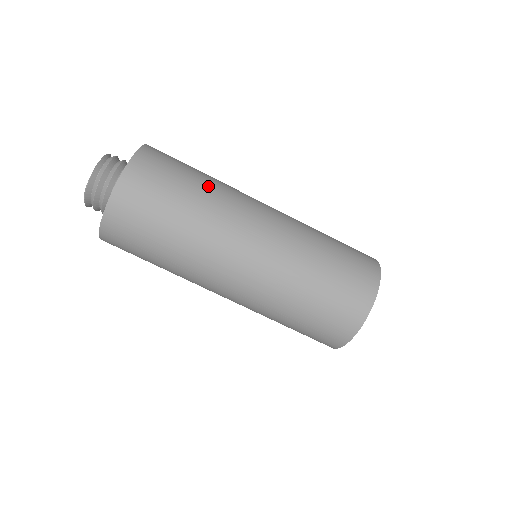
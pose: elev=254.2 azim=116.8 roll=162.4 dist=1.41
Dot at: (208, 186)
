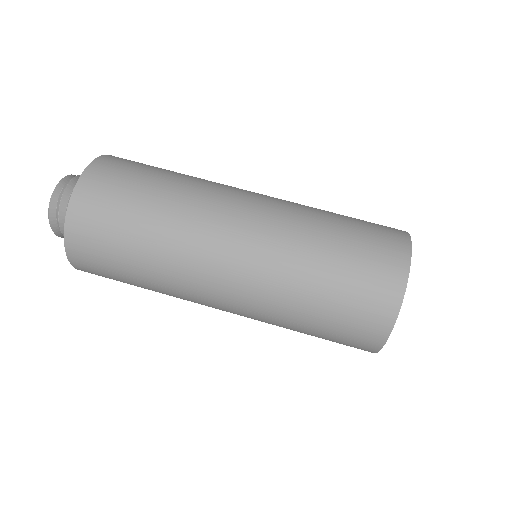
Dot at: (174, 187)
